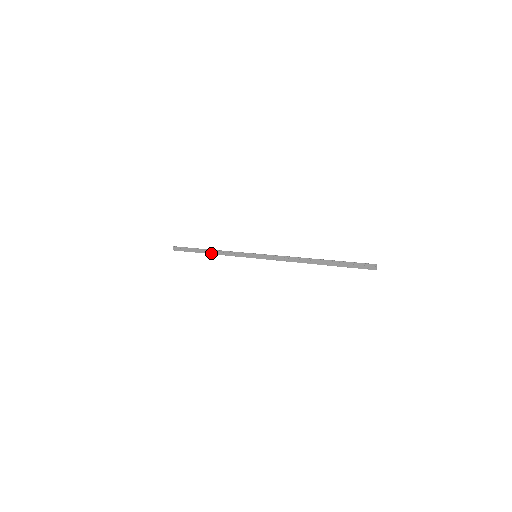
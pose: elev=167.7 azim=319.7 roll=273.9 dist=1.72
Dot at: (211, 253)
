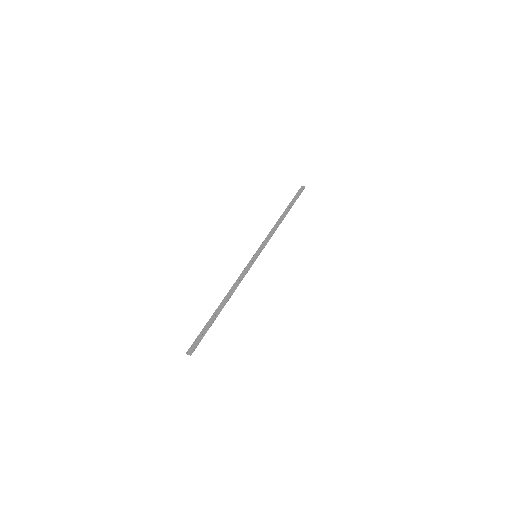
Dot at: (227, 300)
